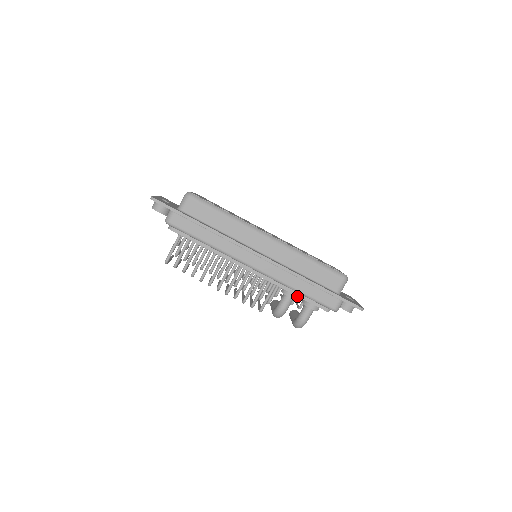
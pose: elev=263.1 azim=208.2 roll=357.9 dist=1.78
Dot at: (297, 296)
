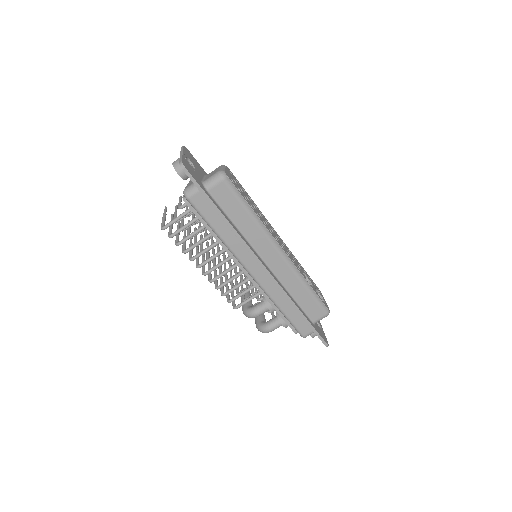
Dot at: occluded
